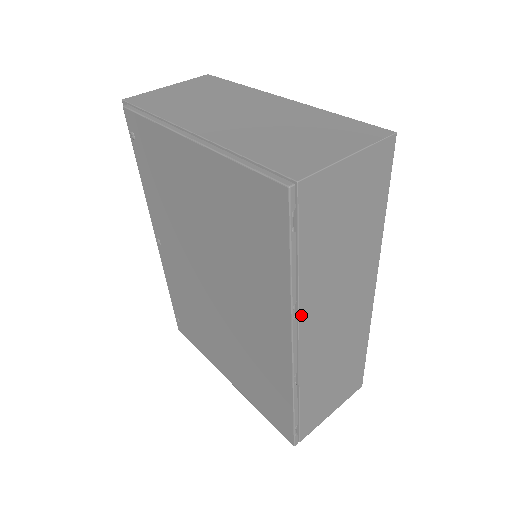
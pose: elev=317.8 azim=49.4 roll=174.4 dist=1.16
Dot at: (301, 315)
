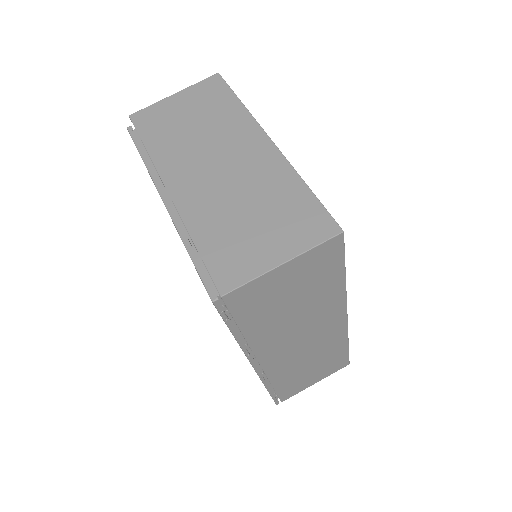
Dot at: (256, 352)
